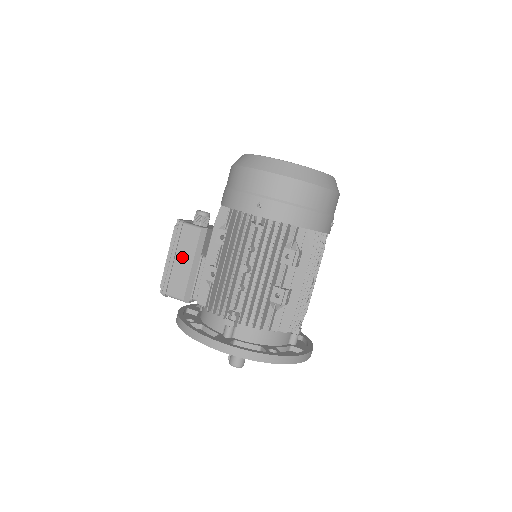
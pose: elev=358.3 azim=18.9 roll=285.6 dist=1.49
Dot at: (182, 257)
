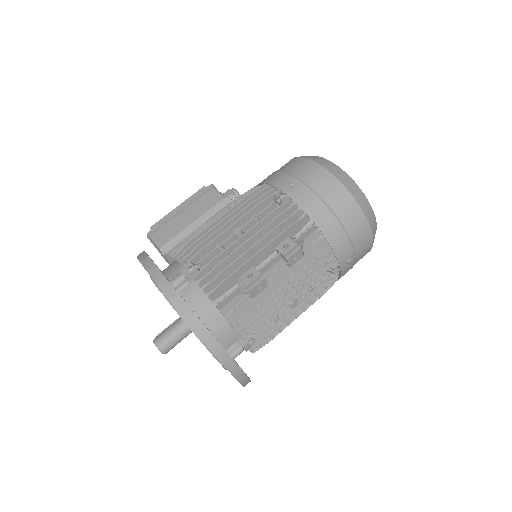
Dot at: (190, 212)
